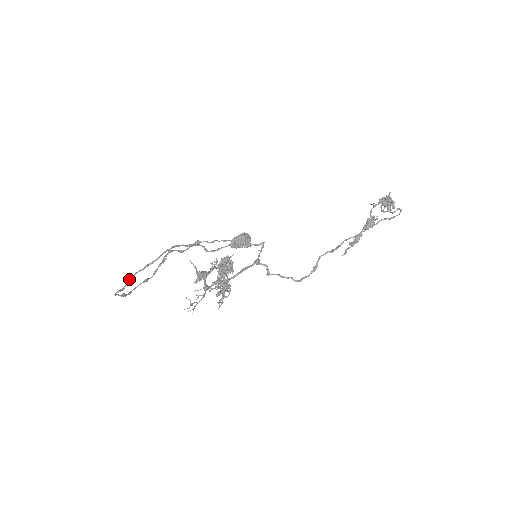
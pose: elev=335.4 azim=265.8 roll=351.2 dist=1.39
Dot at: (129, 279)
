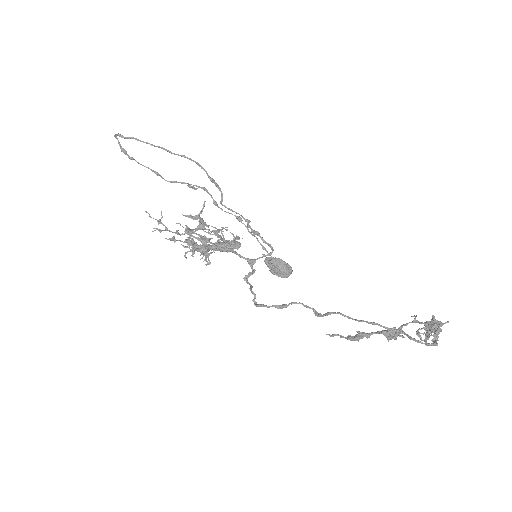
Dot at: occluded
